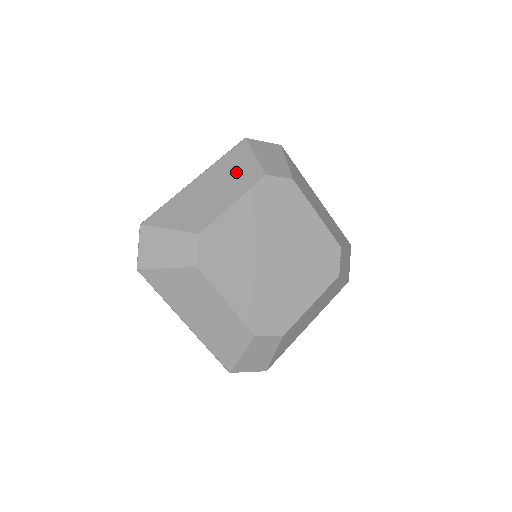
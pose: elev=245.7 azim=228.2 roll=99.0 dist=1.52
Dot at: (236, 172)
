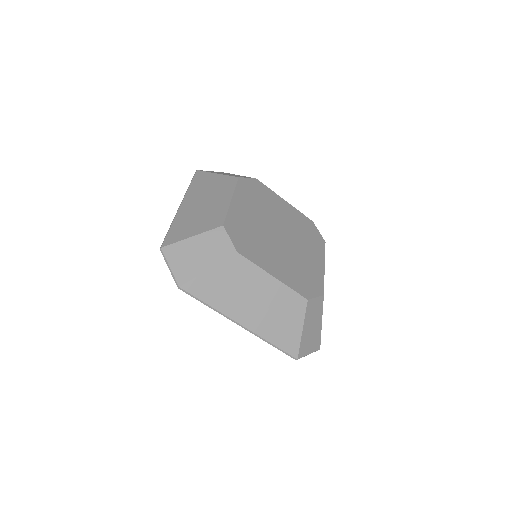
Dot at: occluded
